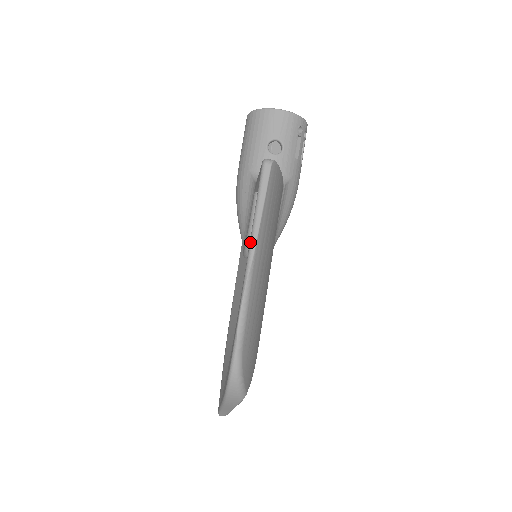
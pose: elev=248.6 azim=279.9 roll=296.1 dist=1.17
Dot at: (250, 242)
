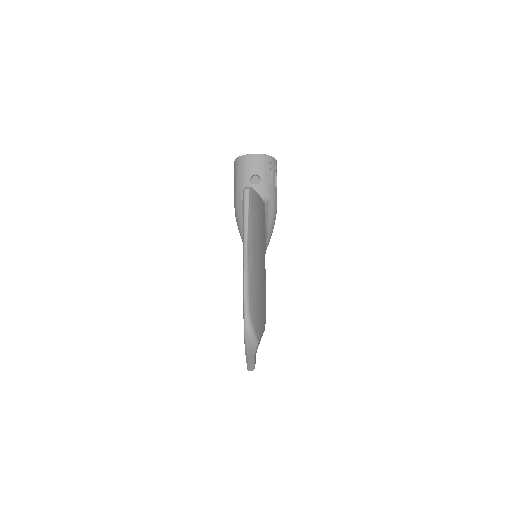
Dot at: (243, 241)
